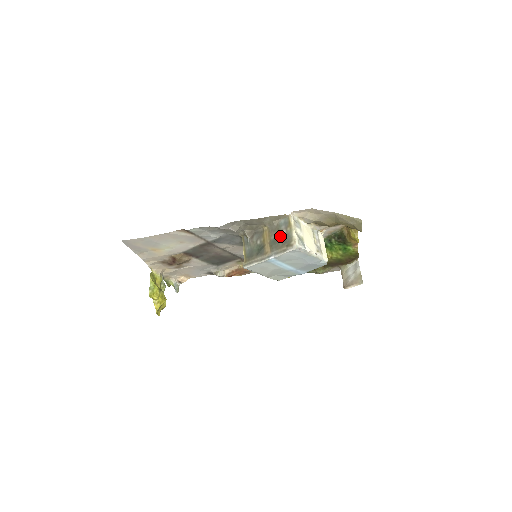
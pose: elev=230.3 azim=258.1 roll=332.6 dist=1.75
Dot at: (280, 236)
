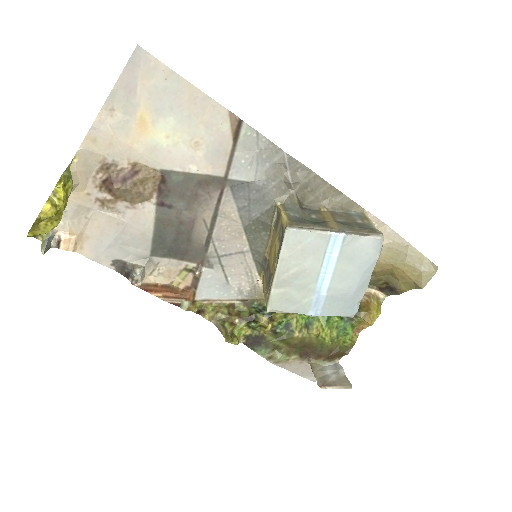
Dot at: (353, 222)
